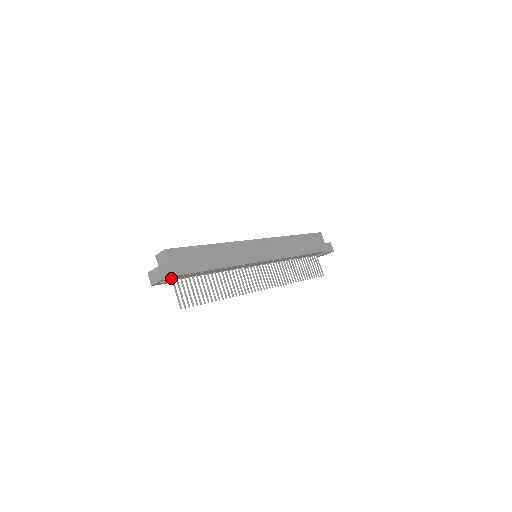
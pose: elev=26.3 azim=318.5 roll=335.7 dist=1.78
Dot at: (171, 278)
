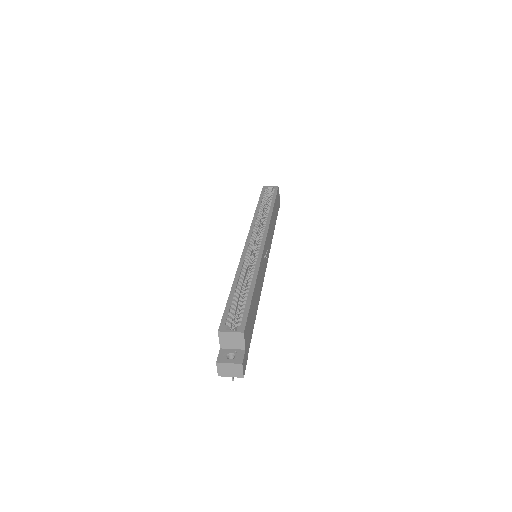
Dot at: occluded
